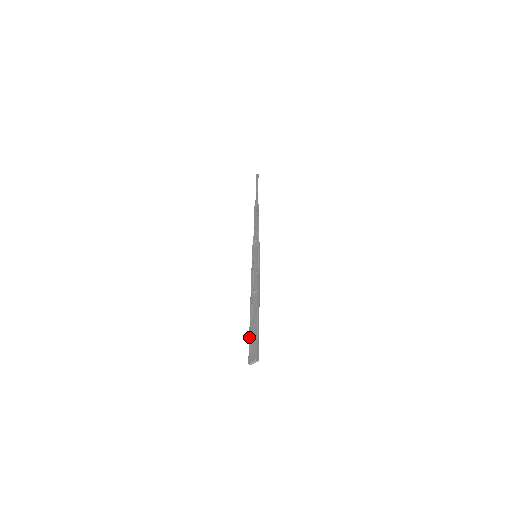
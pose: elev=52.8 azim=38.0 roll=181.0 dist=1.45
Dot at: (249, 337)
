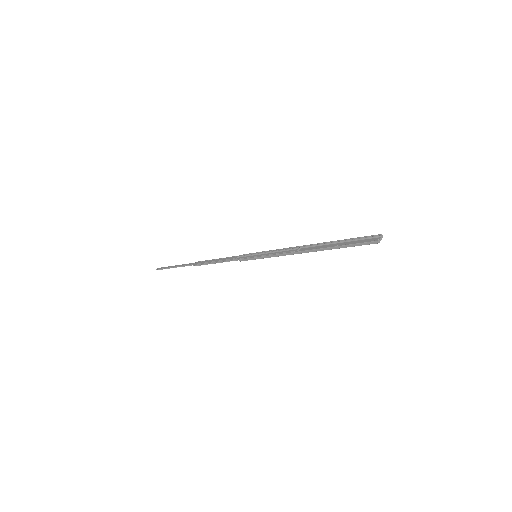
Dot at: (348, 244)
